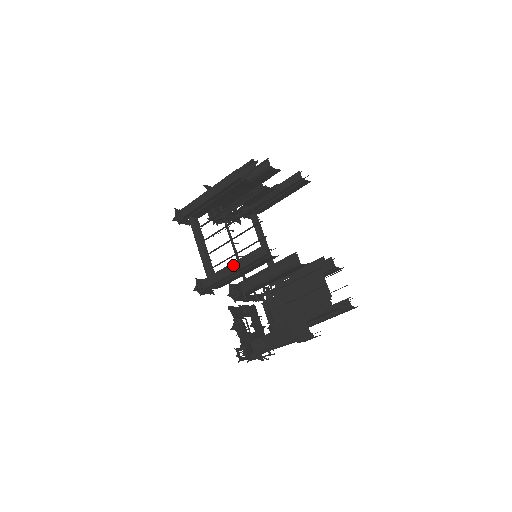
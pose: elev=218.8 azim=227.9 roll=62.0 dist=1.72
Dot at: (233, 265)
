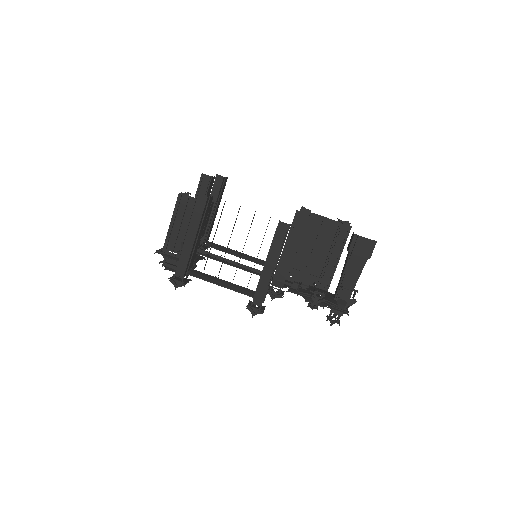
Dot at: (269, 261)
